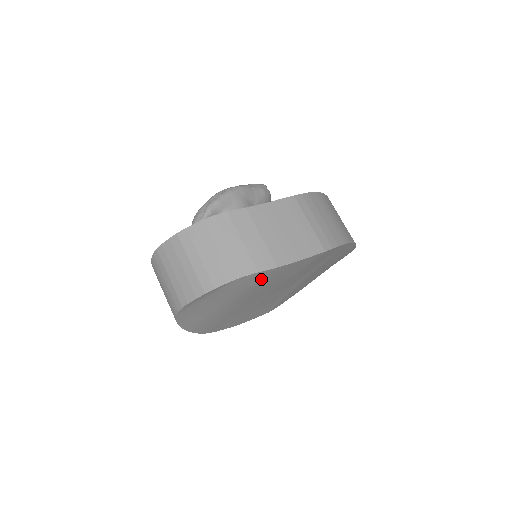
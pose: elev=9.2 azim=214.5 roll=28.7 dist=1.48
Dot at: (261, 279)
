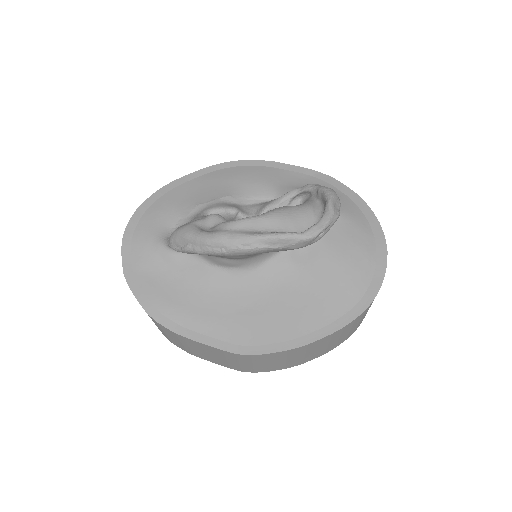
Dot at: occluded
